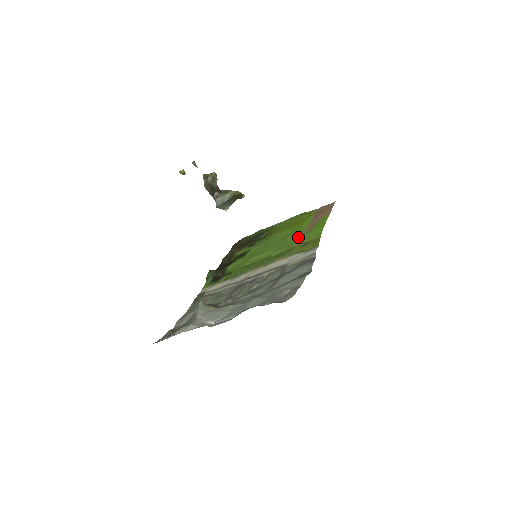
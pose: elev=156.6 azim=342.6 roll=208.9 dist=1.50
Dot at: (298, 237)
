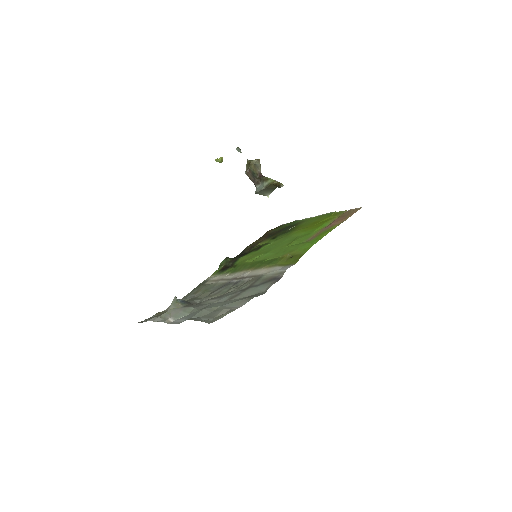
Dot at: (296, 245)
